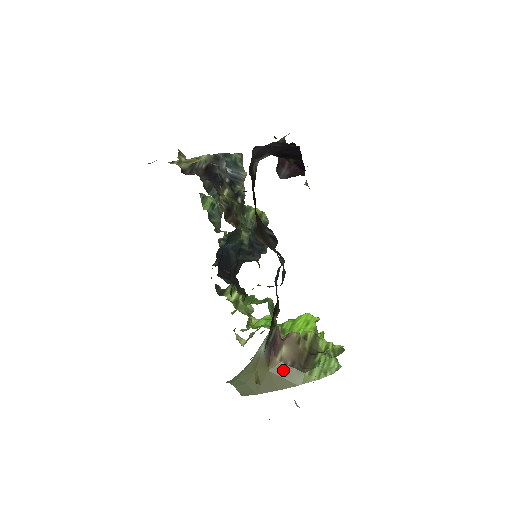
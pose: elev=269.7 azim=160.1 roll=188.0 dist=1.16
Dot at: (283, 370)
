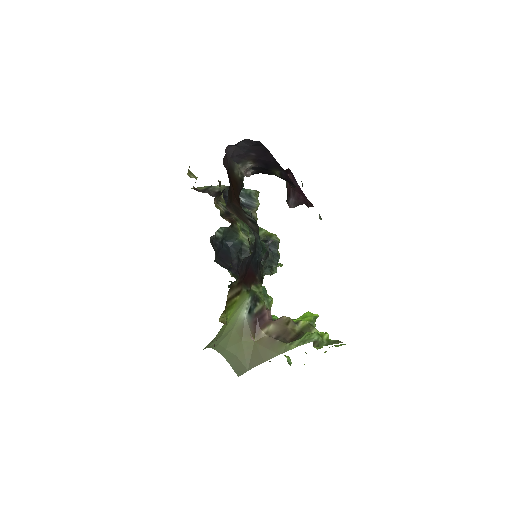
Dot at: (267, 341)
